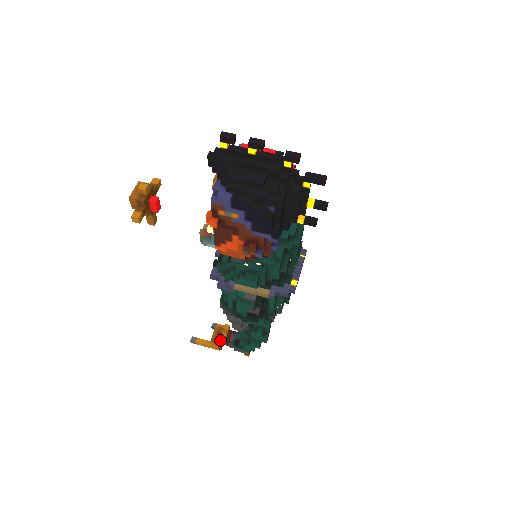
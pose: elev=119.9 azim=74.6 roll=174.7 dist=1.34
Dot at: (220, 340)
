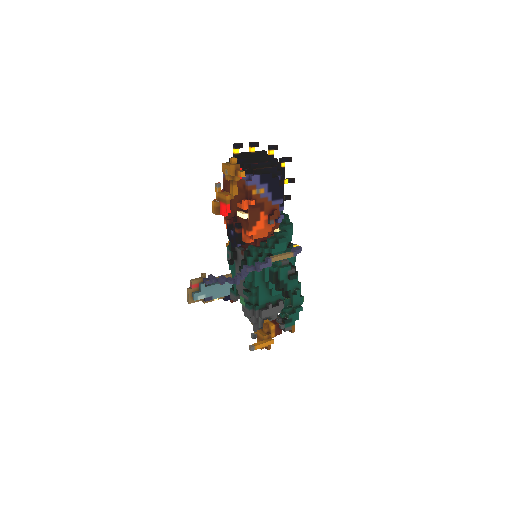
Dot at: (270, 333)
